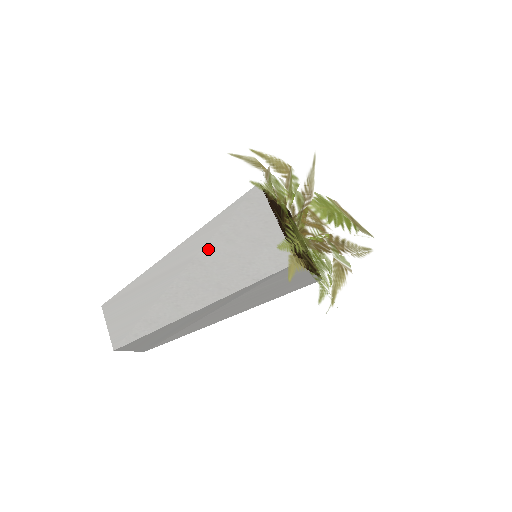
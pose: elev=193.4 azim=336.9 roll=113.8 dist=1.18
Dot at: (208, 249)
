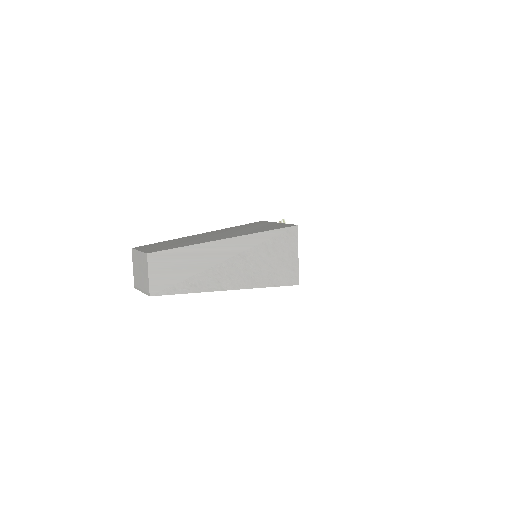
Dot at: (253, 251)
